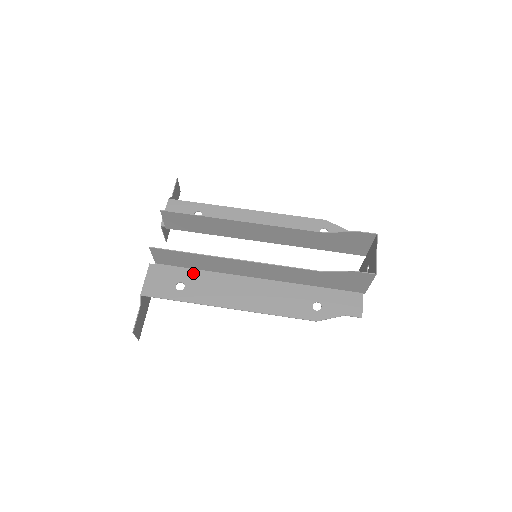
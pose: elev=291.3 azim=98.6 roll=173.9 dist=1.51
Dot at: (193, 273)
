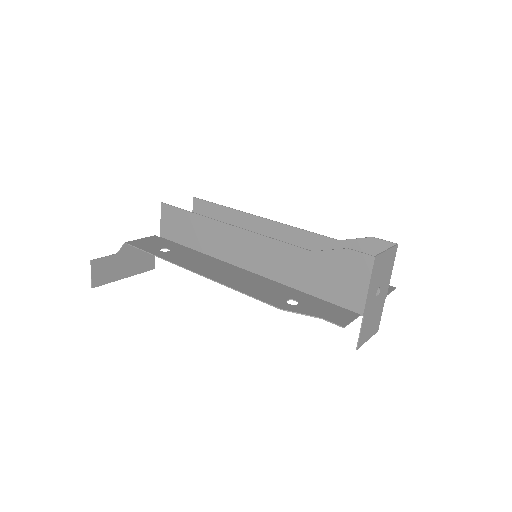
Dot at: (186, 249)
